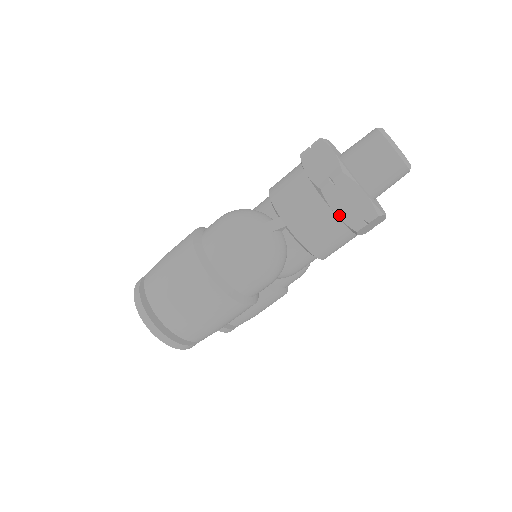
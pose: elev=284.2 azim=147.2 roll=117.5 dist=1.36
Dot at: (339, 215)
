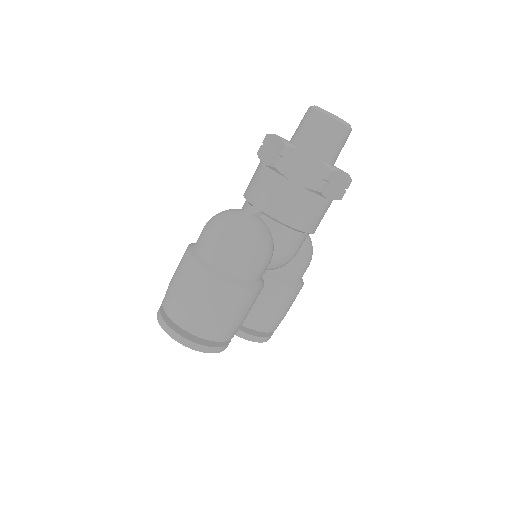
Dot at: (299, 183)
